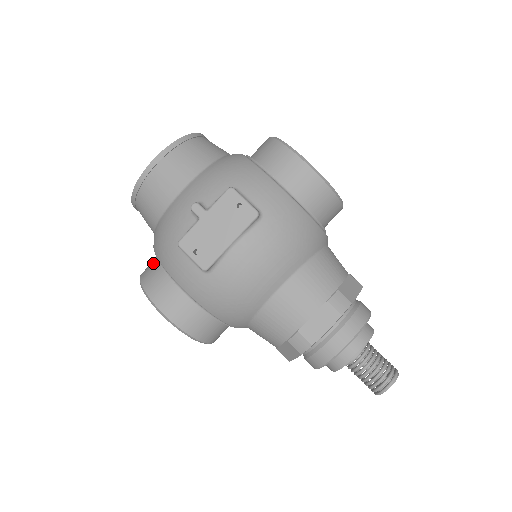
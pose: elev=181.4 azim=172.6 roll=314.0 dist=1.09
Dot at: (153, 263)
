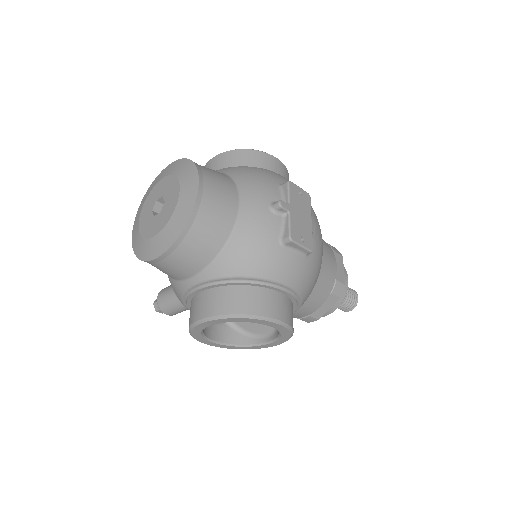
Dot at: (226, 293)
